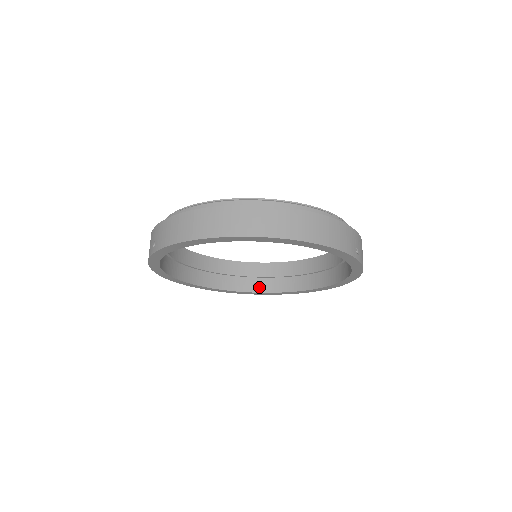
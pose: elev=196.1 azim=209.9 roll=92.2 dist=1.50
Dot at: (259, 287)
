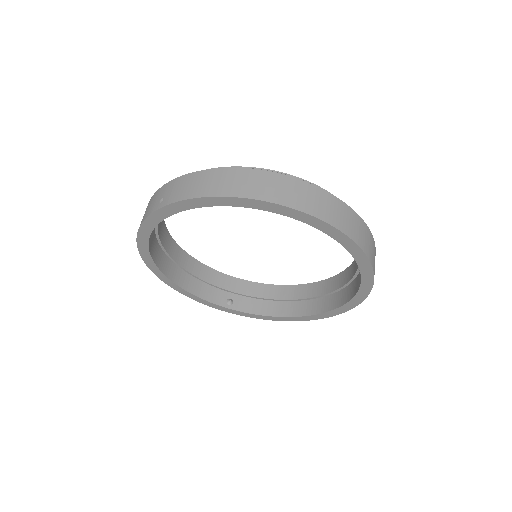
Dot at: (233, 304)
